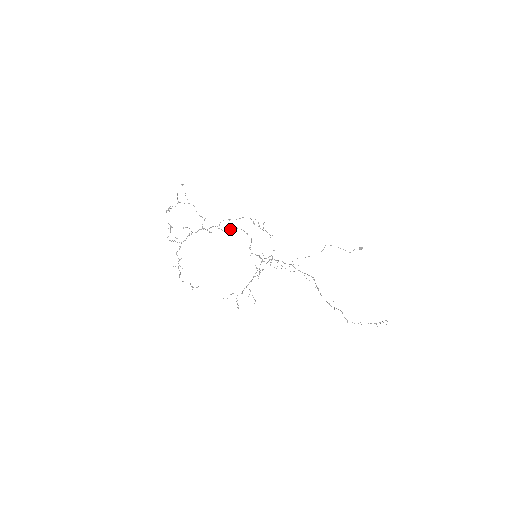
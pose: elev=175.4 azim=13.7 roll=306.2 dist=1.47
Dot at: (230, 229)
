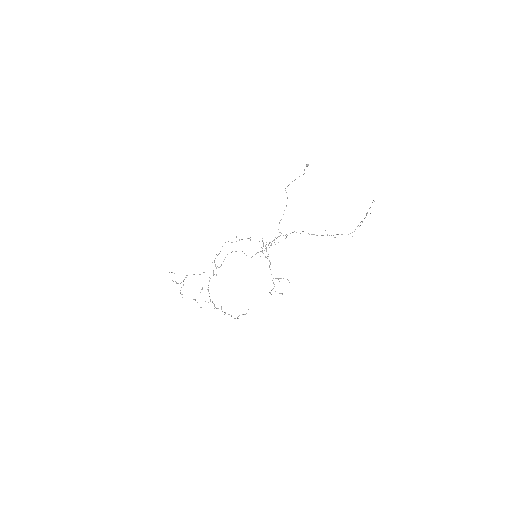
Dot at: occluded
